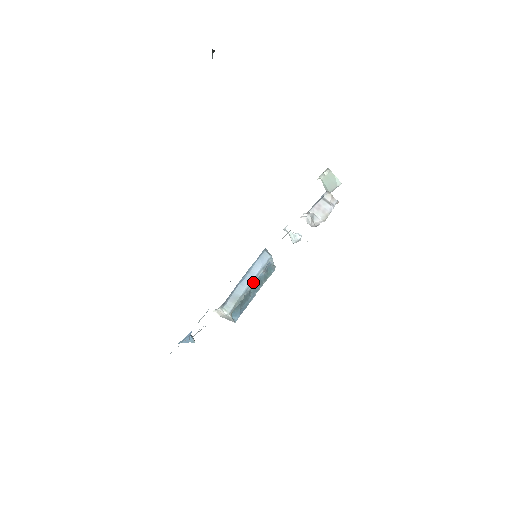
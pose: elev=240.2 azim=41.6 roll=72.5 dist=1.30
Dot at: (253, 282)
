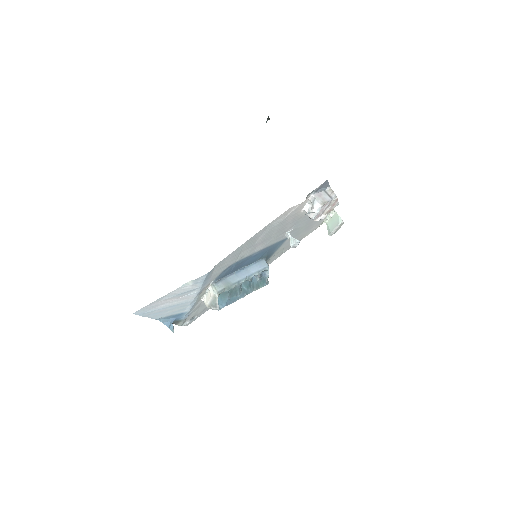
Dot at: (246, 279)
